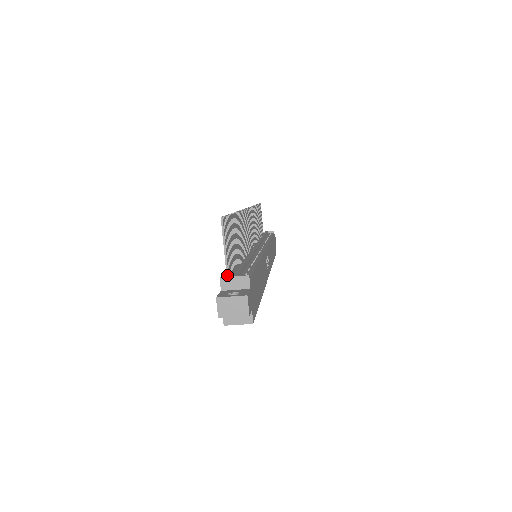
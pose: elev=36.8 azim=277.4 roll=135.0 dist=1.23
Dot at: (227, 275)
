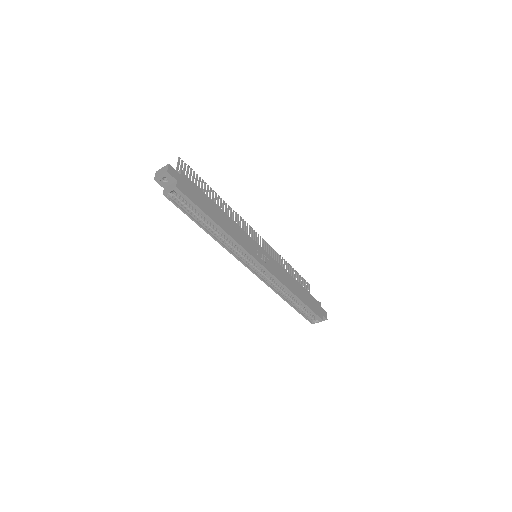
Dot at: occluded
